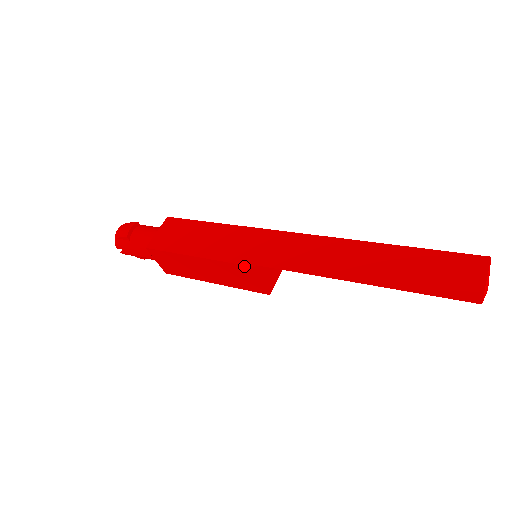
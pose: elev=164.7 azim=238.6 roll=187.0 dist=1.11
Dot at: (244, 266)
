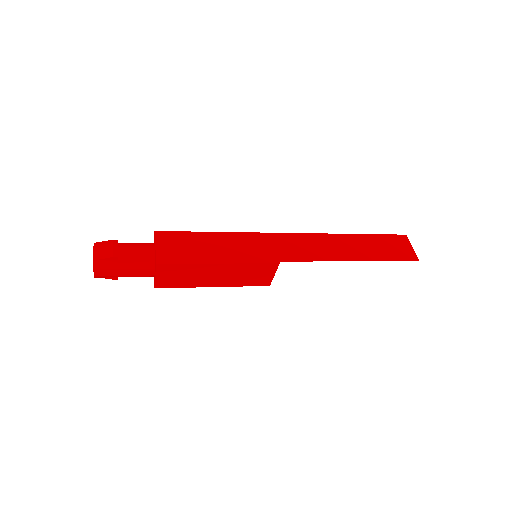
Dot at: (269, 264)
